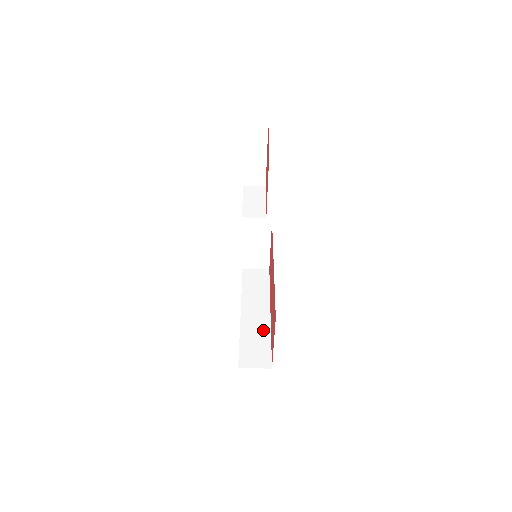
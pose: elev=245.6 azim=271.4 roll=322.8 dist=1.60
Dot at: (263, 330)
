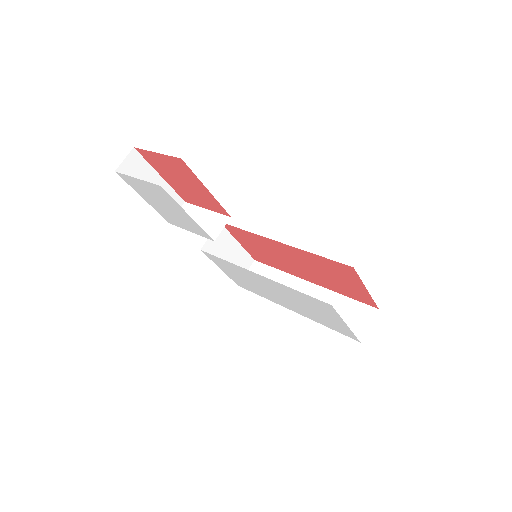
Dot at: (327, 298)
